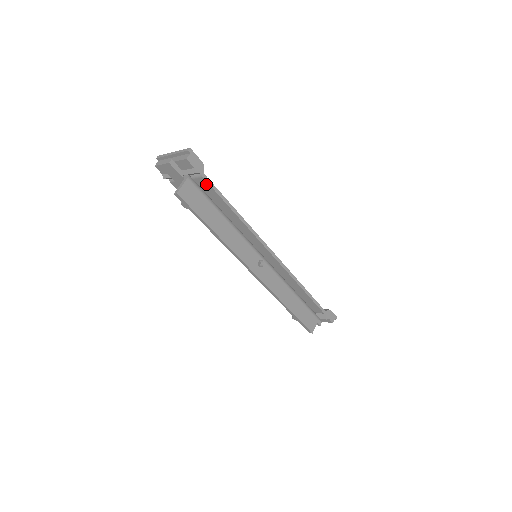
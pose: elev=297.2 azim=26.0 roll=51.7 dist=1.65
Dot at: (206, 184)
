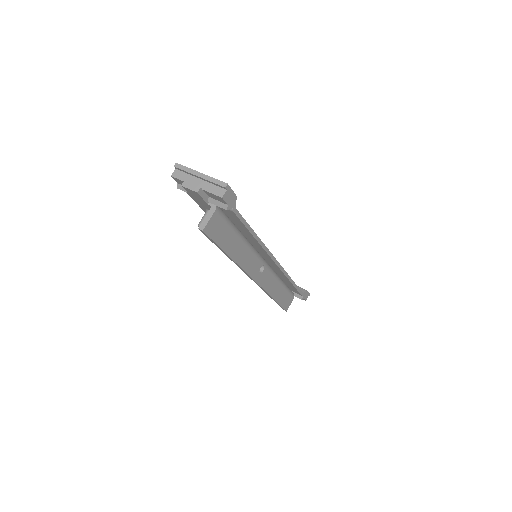
Dot at: (234, 215)
